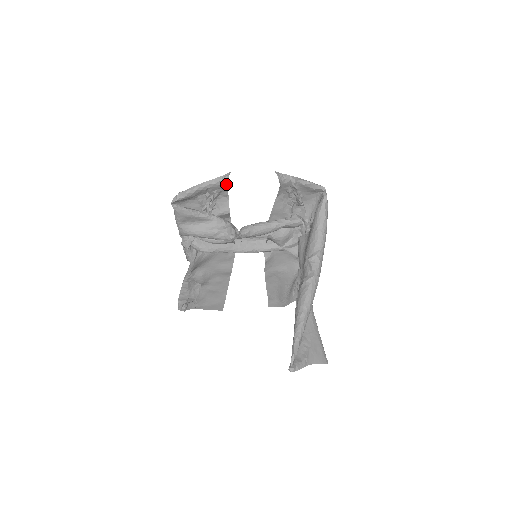
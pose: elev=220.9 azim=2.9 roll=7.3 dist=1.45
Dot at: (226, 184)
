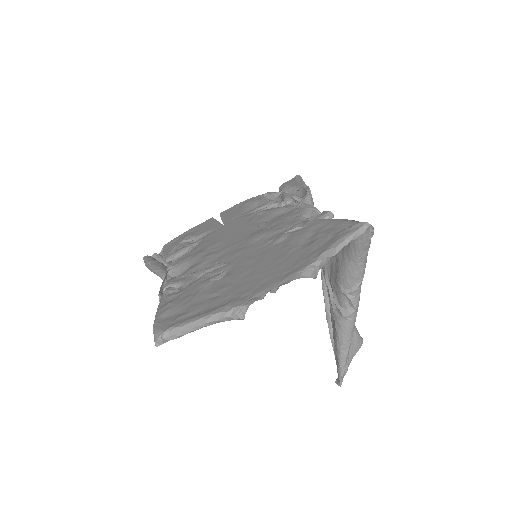
Dot at: occluded
